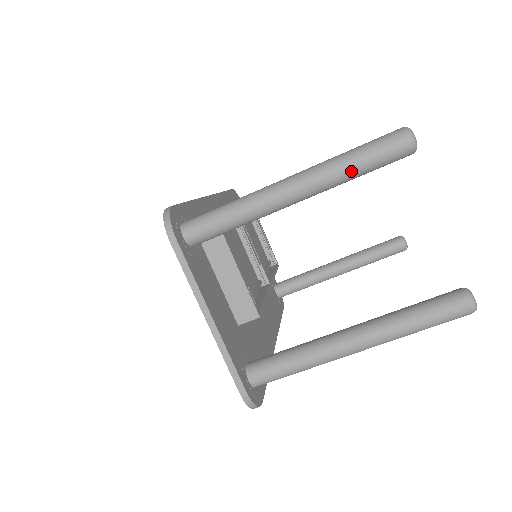
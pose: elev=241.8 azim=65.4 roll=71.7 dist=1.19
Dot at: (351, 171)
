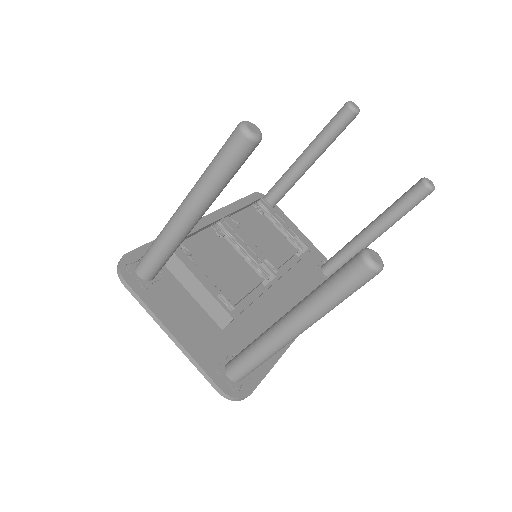
Dot at: (215, 181)
